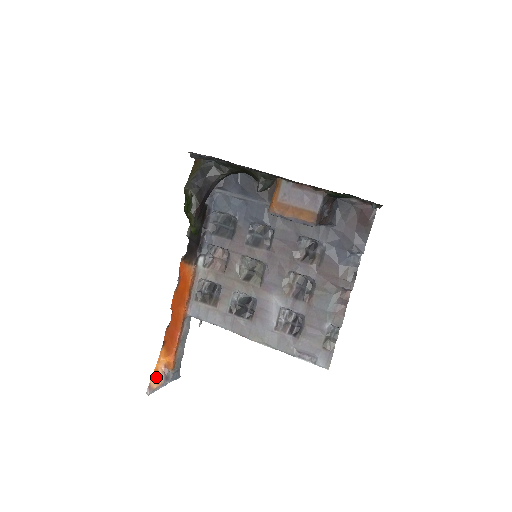
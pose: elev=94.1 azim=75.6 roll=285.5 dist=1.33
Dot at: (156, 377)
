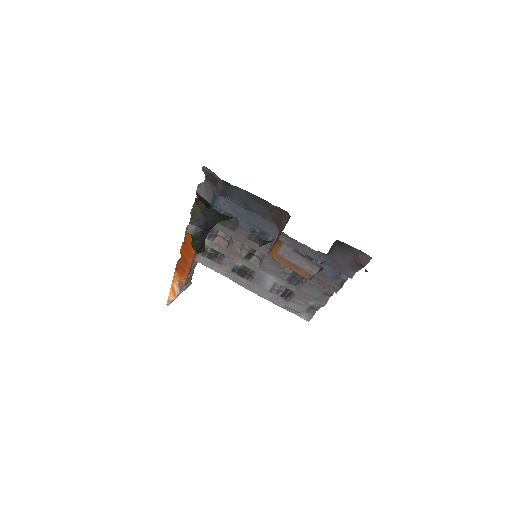
Dot at: (173, 292)
